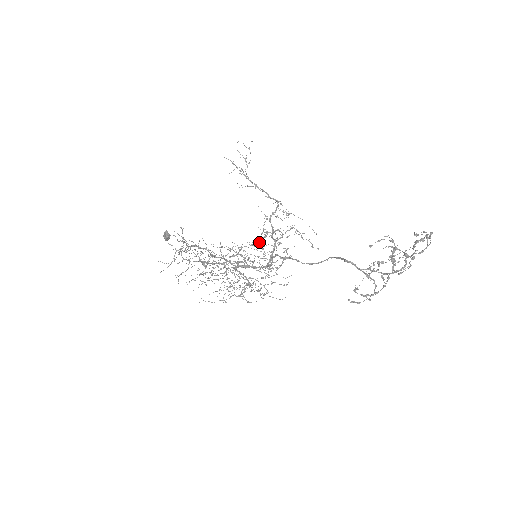
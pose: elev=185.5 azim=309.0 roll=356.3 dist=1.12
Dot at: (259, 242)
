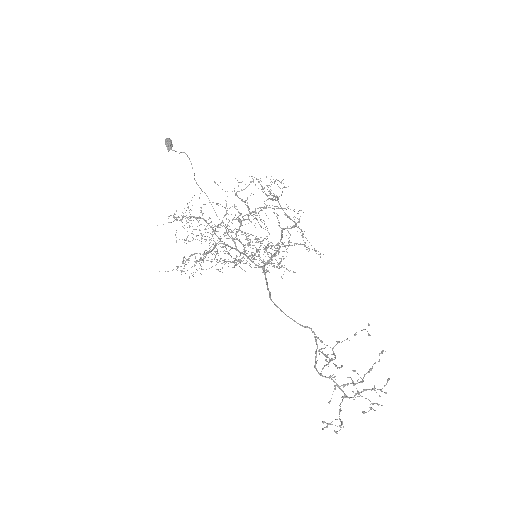
Dot at: (272, 182)
